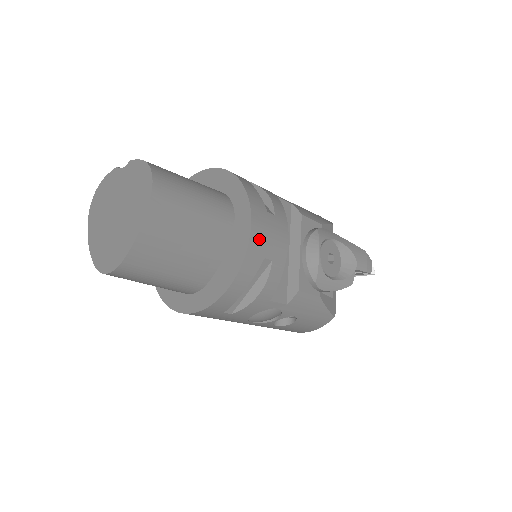
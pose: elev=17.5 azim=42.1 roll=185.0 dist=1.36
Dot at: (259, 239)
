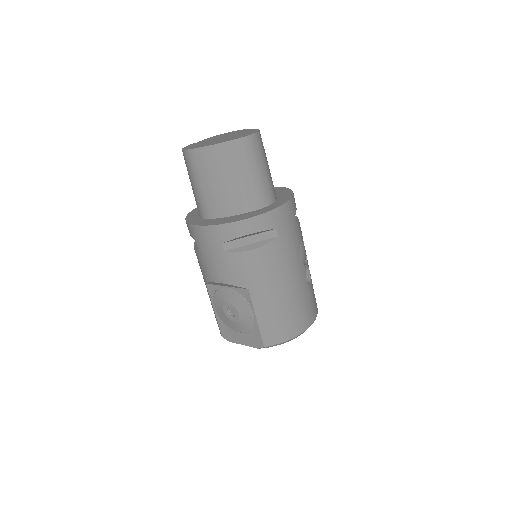
Dot at: occluded
